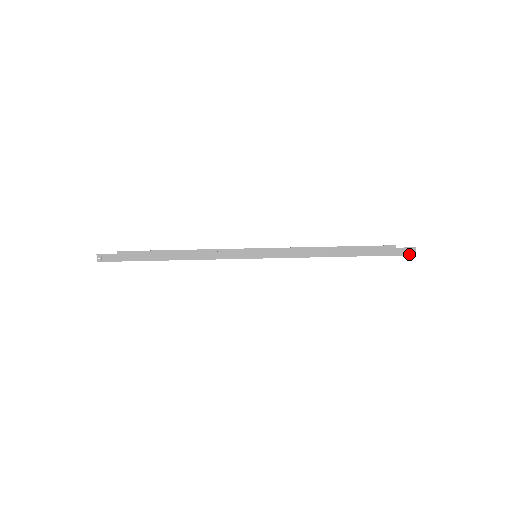
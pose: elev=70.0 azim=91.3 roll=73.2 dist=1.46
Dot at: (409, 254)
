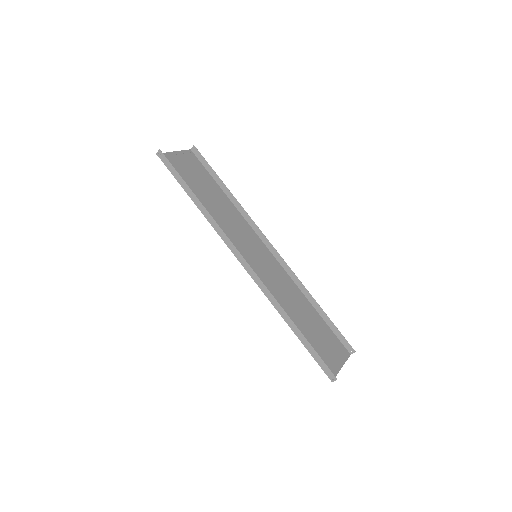
Dot at: (329, 377)
